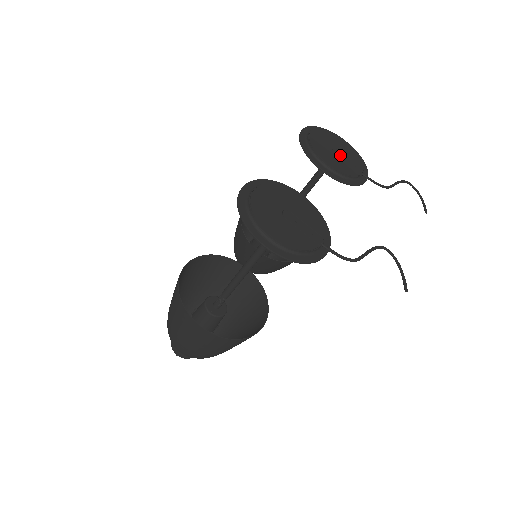
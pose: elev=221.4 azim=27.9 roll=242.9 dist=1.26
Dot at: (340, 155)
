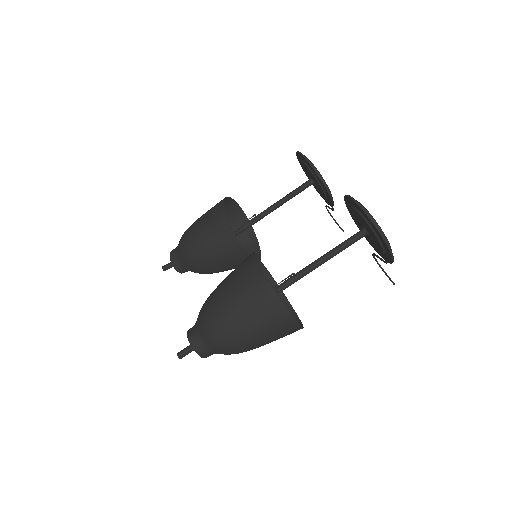
Dot at: occluded
